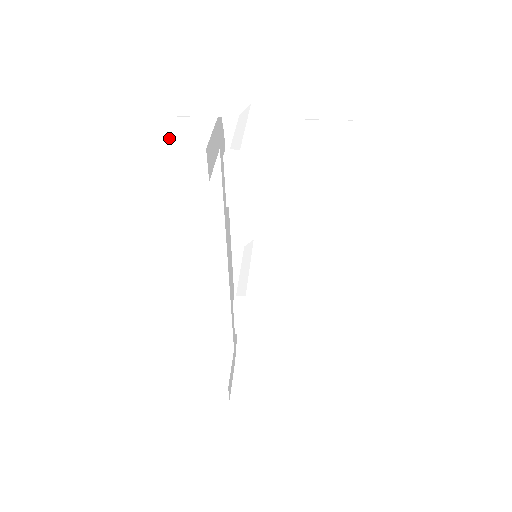
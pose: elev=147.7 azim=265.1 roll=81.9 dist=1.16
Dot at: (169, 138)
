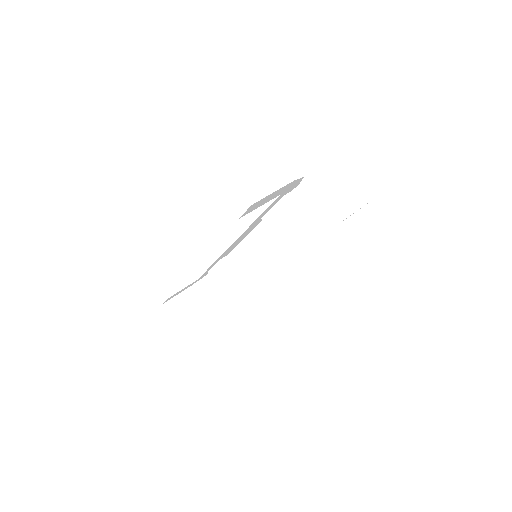
Dot at: (243, 169)
